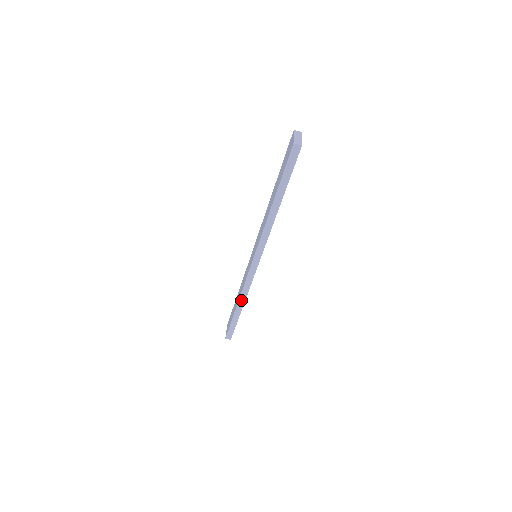
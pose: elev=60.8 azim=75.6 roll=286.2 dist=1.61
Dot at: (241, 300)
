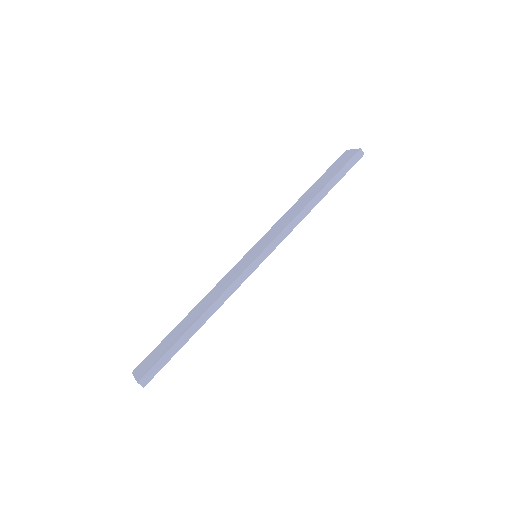
Dot at: (210, 310)
